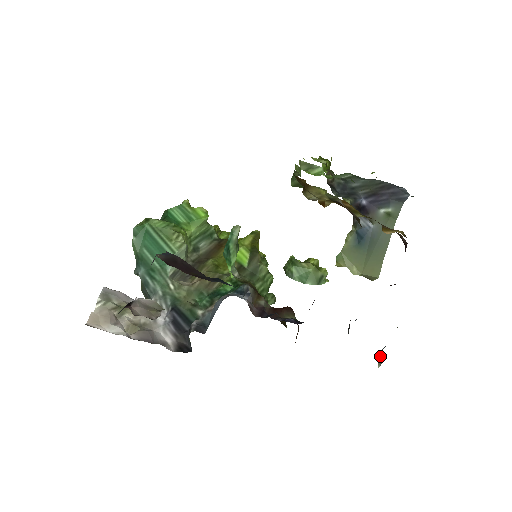
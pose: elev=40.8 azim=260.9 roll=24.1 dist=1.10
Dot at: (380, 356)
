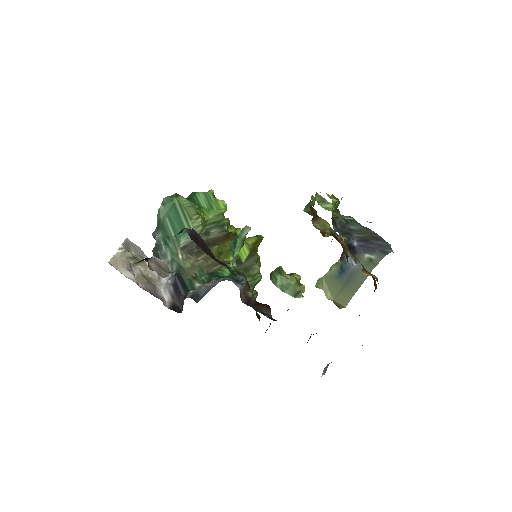
Dot at: (326, 368)
